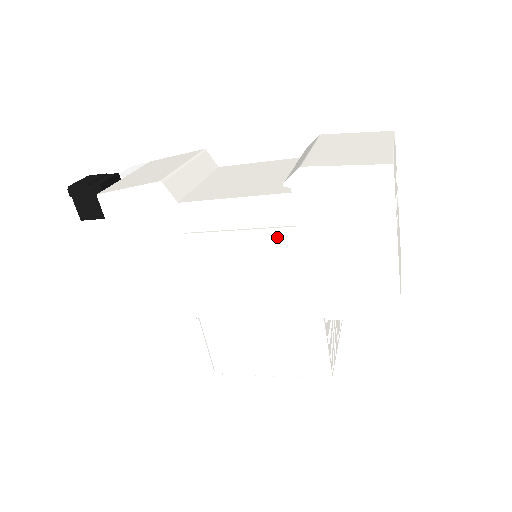
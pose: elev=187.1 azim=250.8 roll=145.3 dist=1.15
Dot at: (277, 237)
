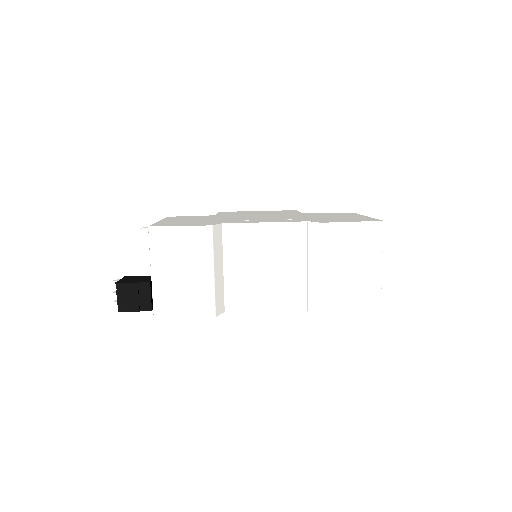
Dot at: occluded
